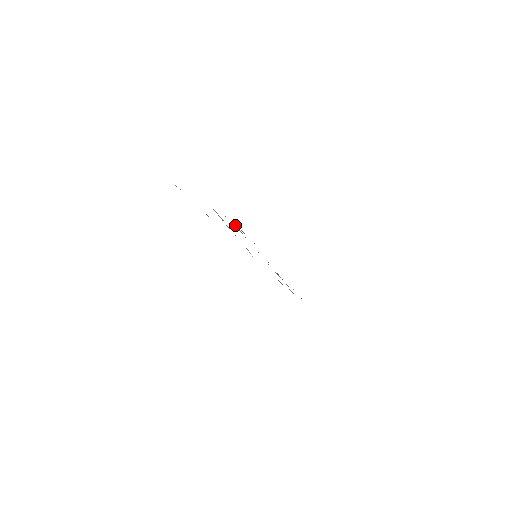
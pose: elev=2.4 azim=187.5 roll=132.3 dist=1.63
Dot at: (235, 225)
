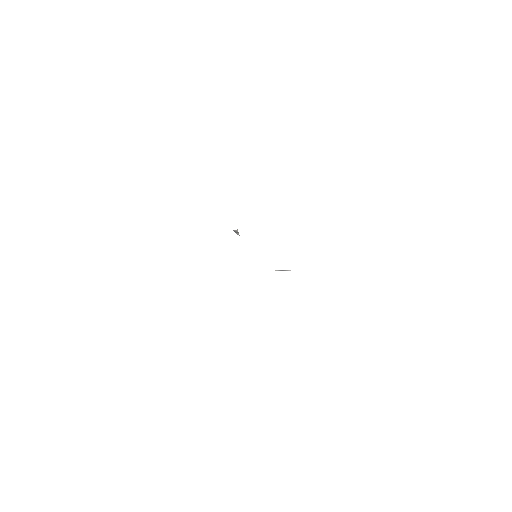
Dot at: occluded
